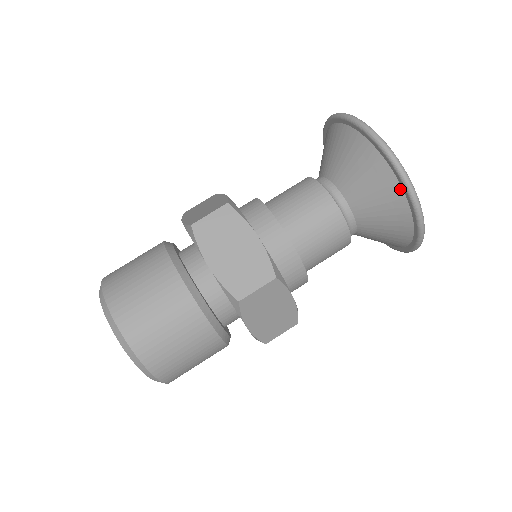
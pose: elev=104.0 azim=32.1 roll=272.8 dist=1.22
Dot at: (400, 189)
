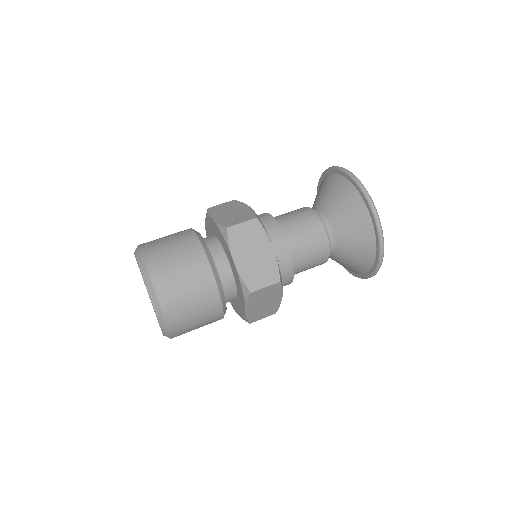
Dot at: (352, 186)
